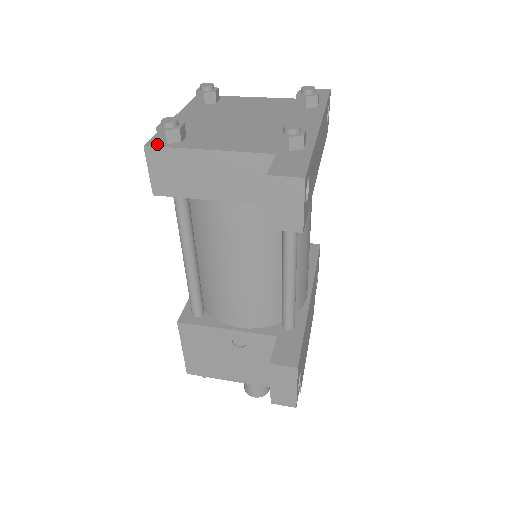
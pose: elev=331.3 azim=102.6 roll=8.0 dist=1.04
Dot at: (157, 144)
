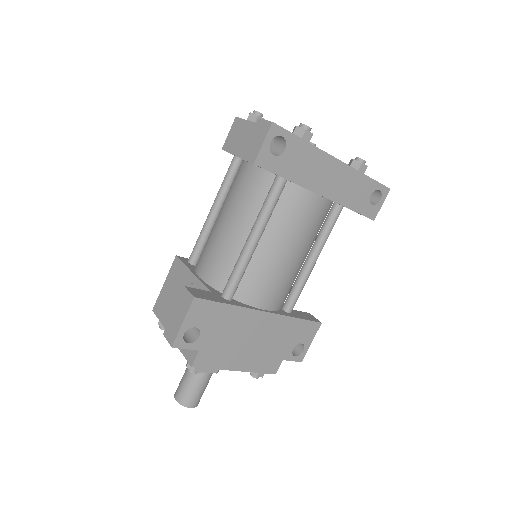
Dot at: (242, 119)
